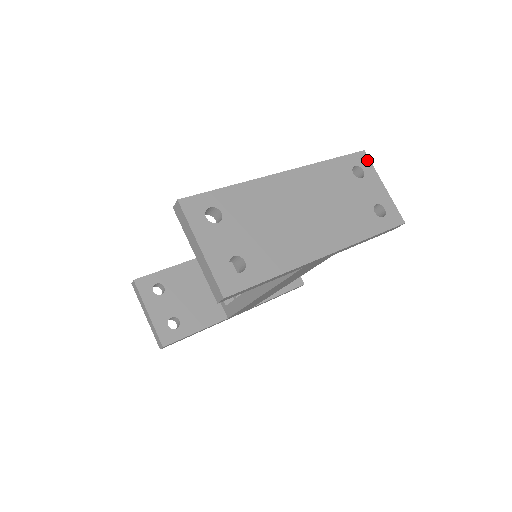
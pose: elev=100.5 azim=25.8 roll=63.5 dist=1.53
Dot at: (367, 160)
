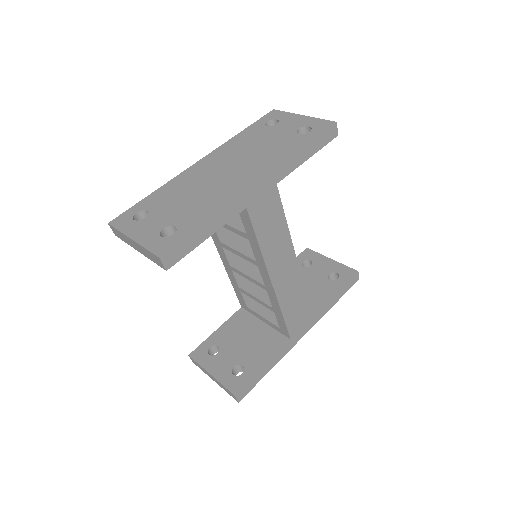
Dot at: (278, 112)
